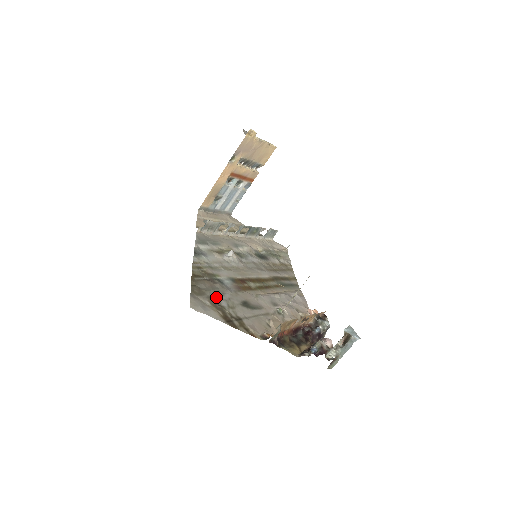
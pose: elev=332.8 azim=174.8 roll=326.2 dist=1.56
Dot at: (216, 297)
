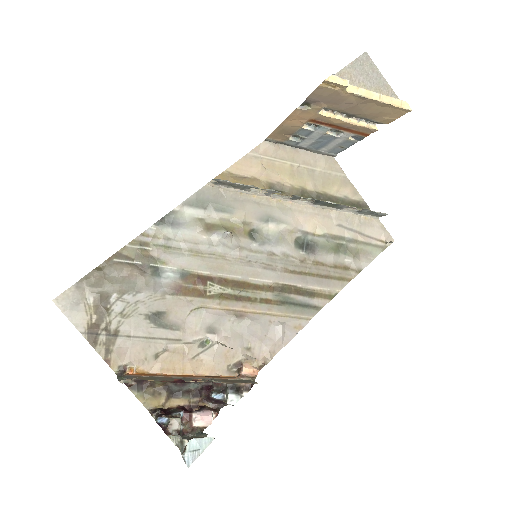
Dot at: (116, 295)
